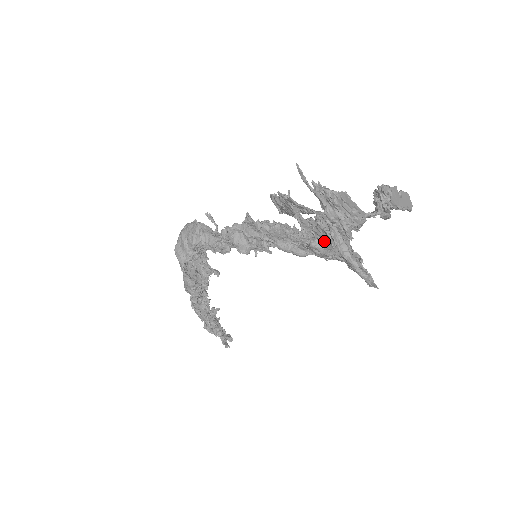
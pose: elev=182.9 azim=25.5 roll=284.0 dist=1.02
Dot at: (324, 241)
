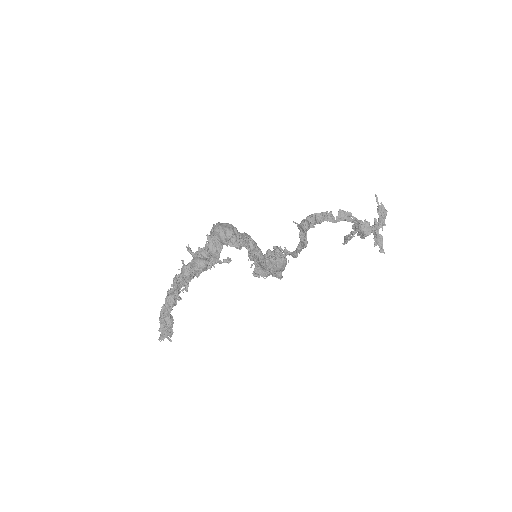
Dot at: (366, 231)
